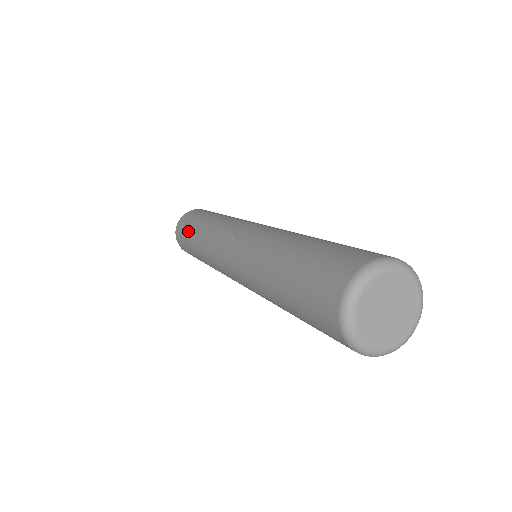
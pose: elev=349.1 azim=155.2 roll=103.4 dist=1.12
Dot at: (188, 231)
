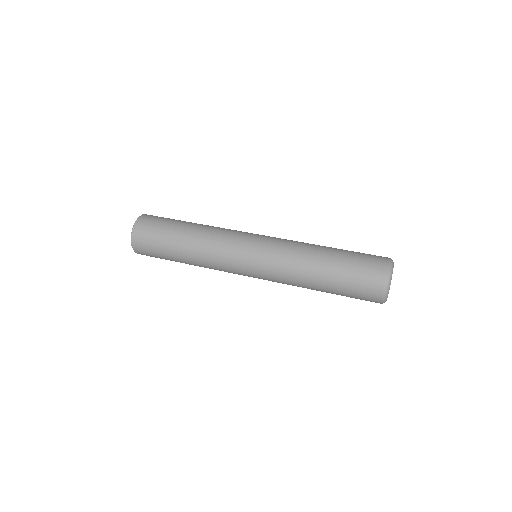
Dot at: (166, 257)
